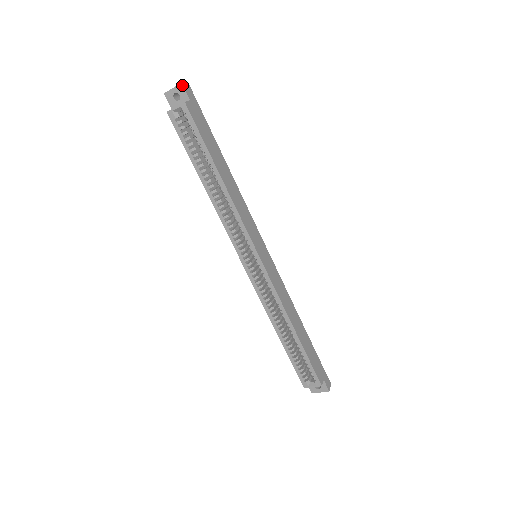
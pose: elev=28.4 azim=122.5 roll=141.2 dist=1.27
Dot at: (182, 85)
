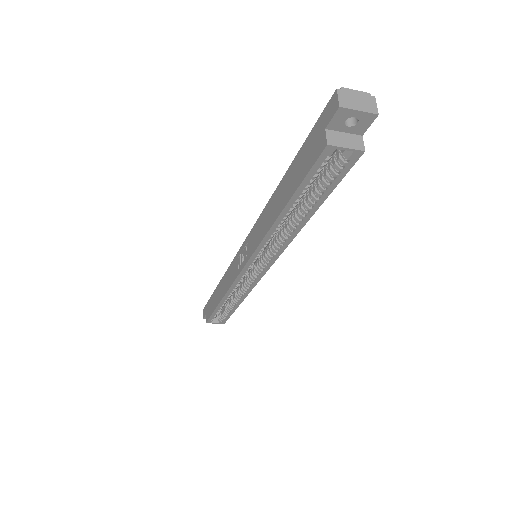
Dot at: (376, 117)
